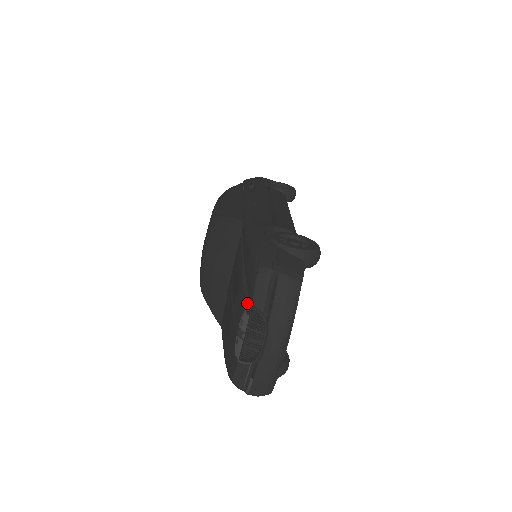
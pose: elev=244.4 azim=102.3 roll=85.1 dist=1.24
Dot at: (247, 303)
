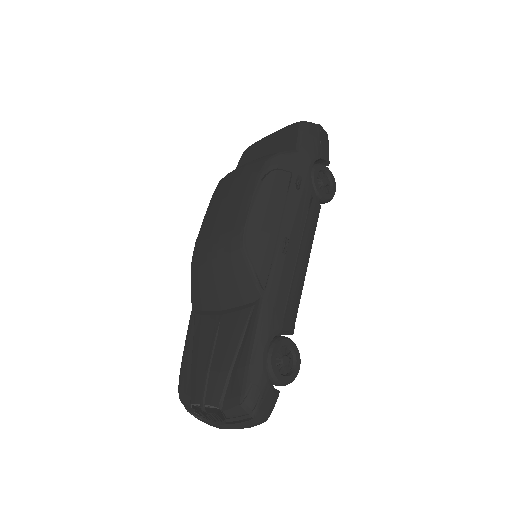
Dot at: (220, 405)
